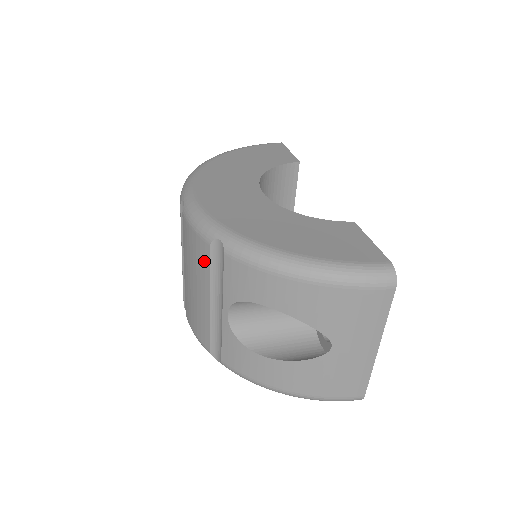
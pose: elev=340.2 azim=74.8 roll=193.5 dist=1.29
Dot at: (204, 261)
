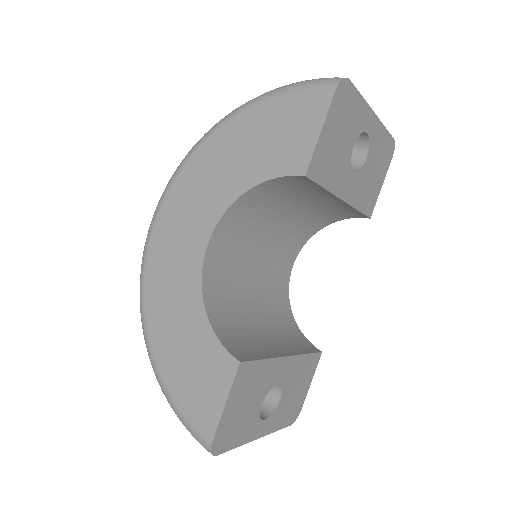
Dot at: occluded
